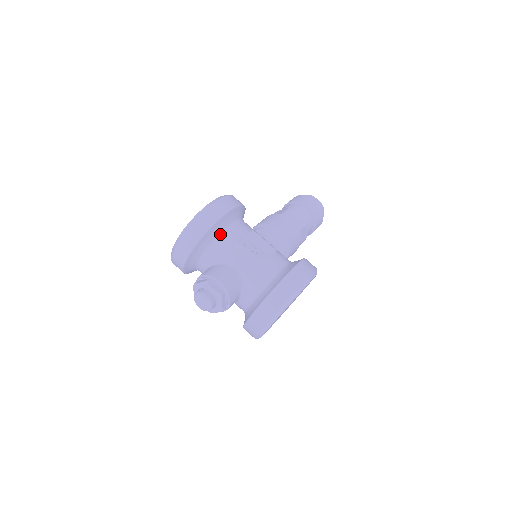
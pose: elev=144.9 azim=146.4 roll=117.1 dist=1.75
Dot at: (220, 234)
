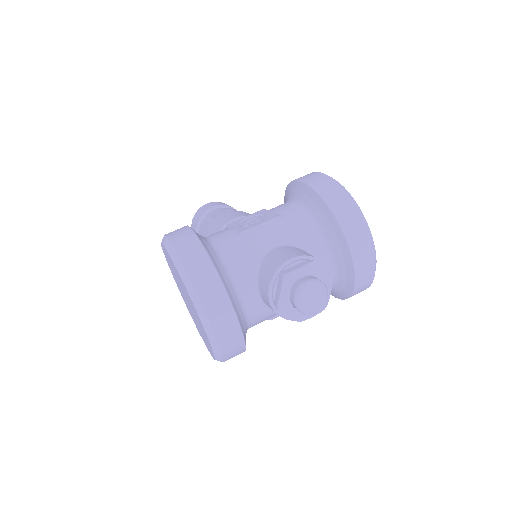
Dot at: (217, 251)
